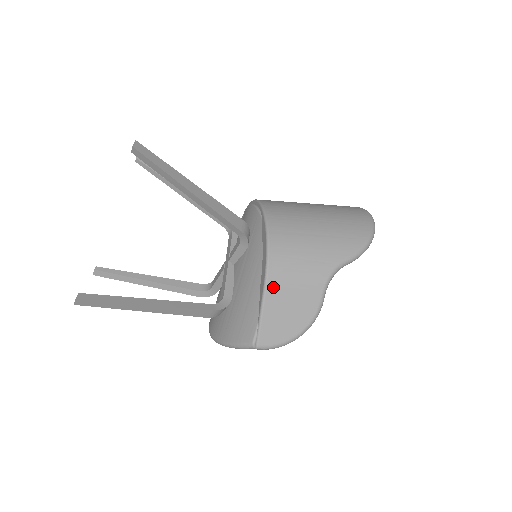
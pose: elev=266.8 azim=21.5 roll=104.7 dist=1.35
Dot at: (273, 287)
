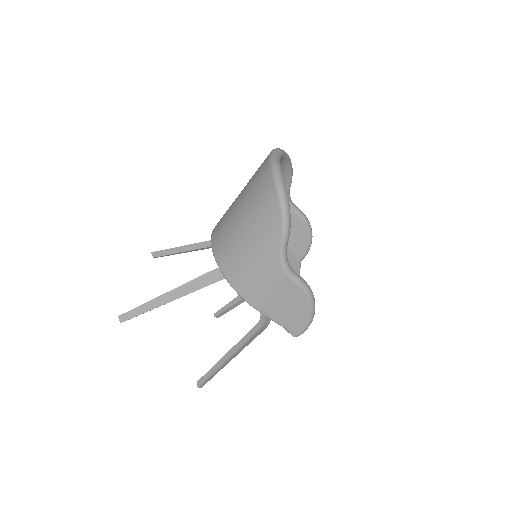
Dot at: (261, 307)
